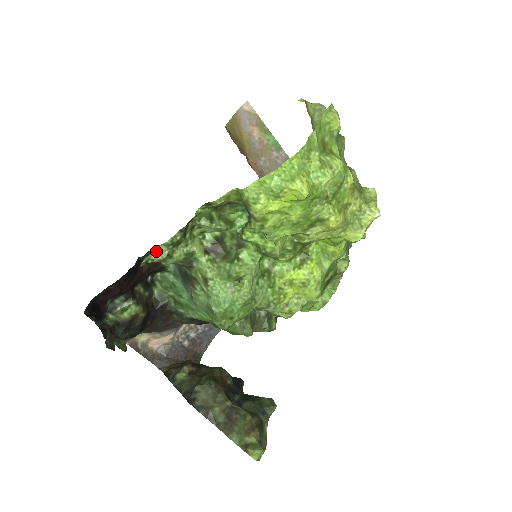
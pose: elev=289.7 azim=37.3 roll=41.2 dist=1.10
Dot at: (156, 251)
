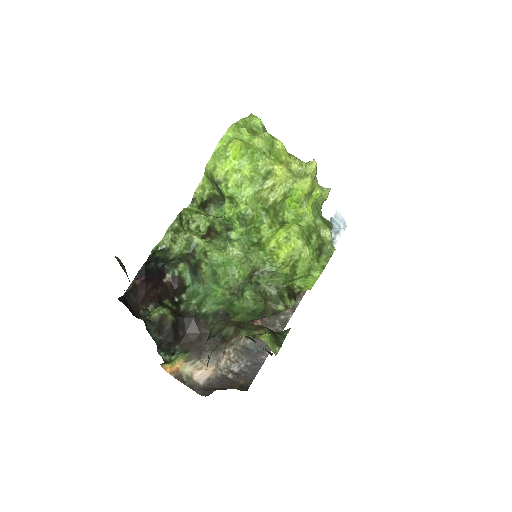
Dot at: (163, 240)
